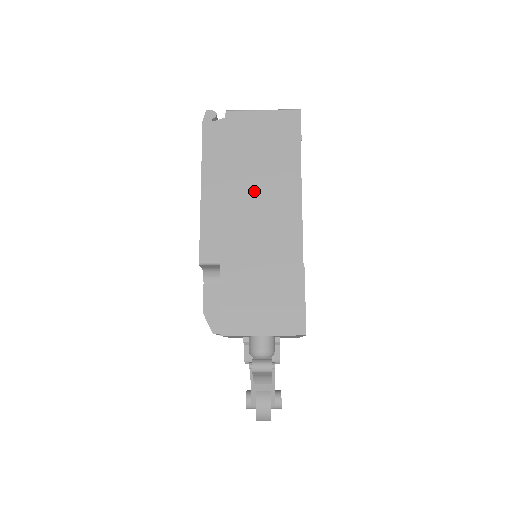
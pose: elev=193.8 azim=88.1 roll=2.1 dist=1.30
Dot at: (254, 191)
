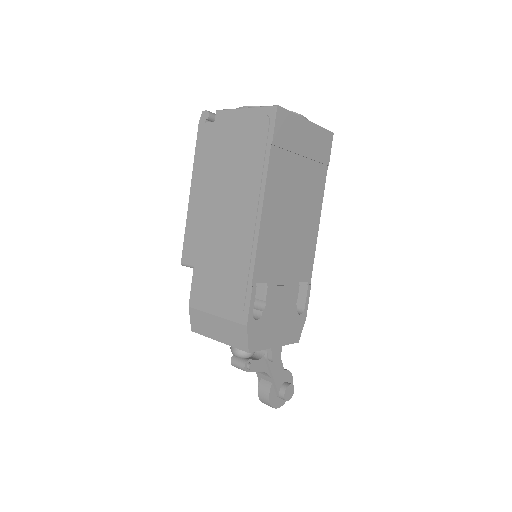
Dot at: (225, 200)
